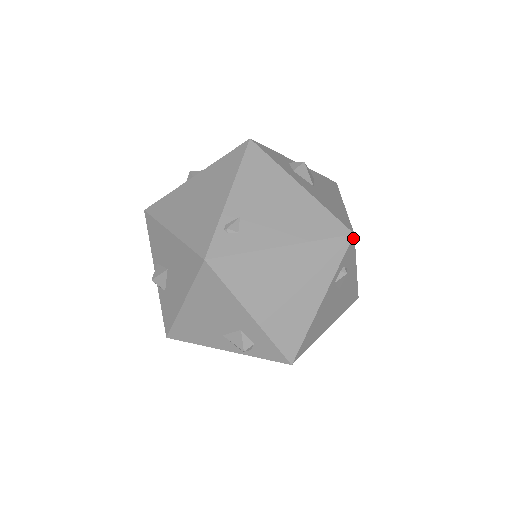
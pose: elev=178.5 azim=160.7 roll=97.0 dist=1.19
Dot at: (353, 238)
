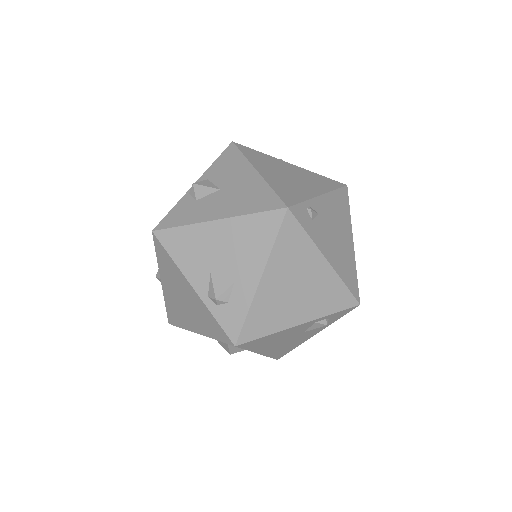
Dot at: (356, 306)
